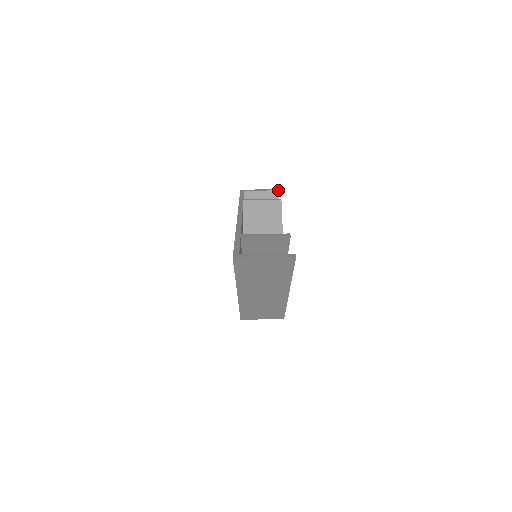
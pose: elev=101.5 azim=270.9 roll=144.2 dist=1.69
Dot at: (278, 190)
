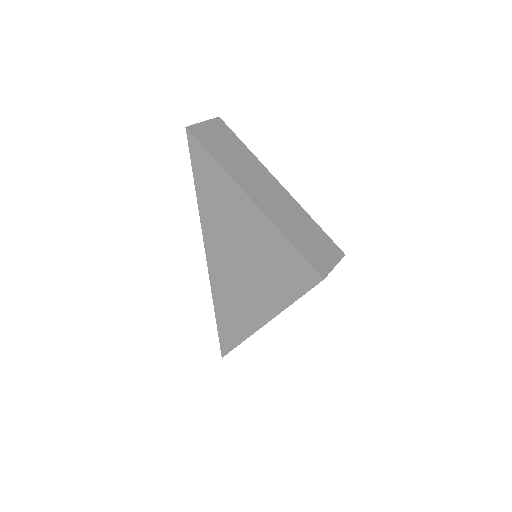
Dot at: occluded
